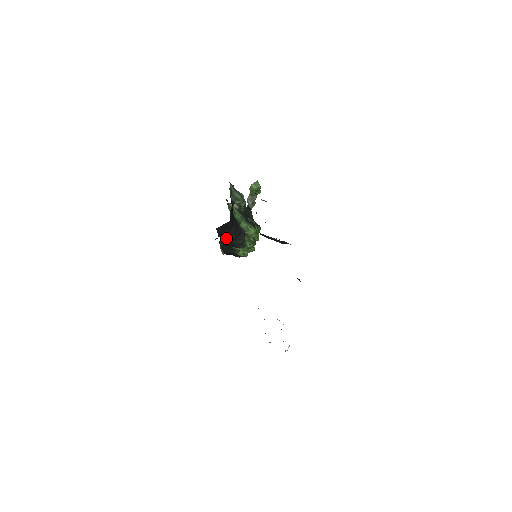
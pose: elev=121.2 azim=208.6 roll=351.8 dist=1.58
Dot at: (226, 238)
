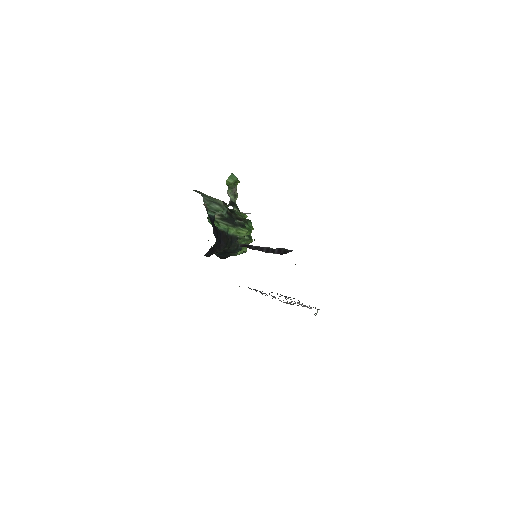
Dot at: (218, 252)
